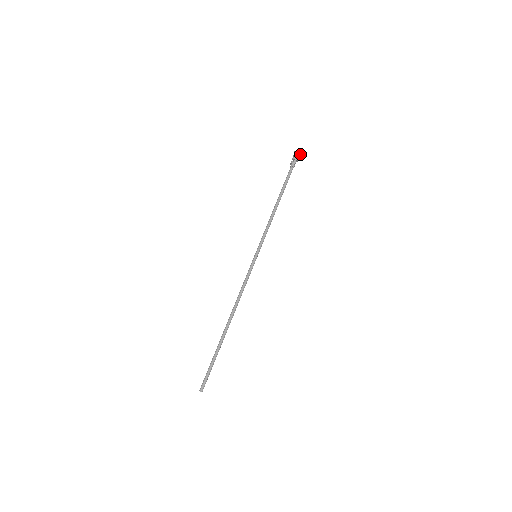
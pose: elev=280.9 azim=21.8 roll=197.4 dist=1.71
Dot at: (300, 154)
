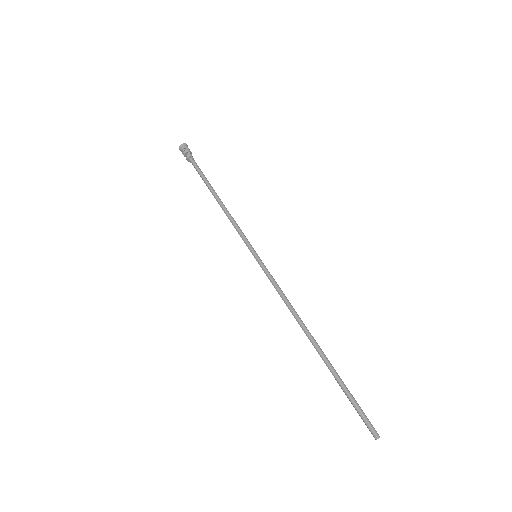
Dot at: (186, 145)
